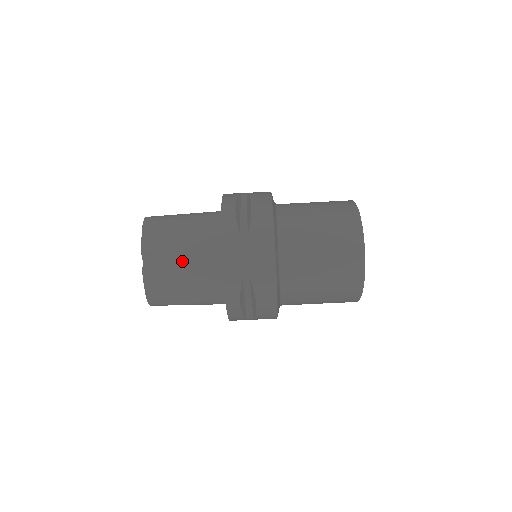
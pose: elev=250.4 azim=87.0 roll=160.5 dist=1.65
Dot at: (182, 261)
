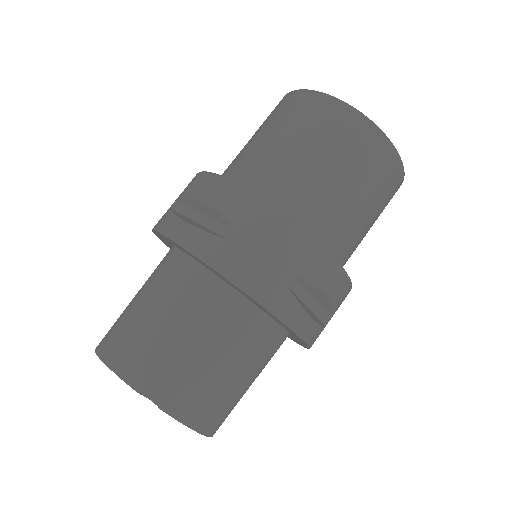
Dot at: (194, 346)
